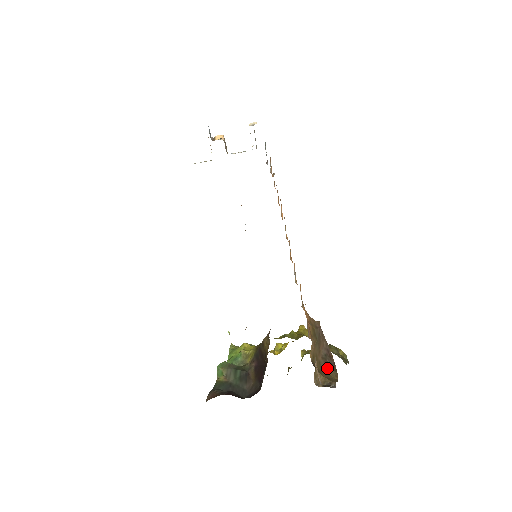
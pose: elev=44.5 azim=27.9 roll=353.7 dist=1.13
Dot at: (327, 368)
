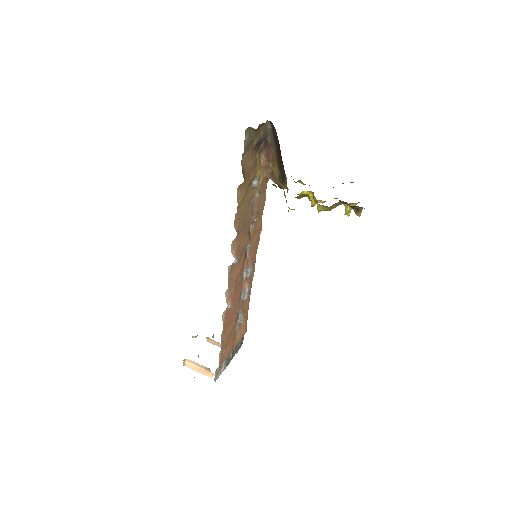
Dot at: occluded
